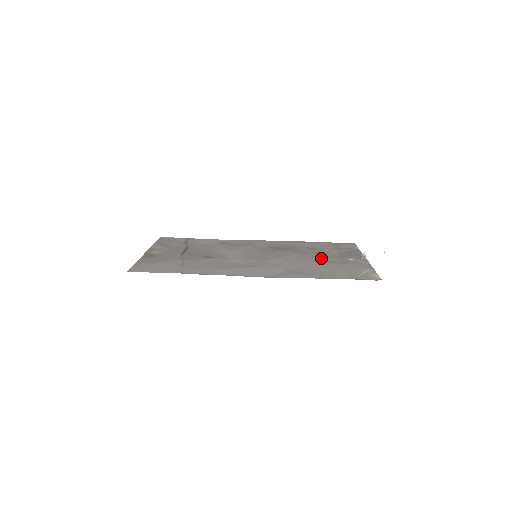
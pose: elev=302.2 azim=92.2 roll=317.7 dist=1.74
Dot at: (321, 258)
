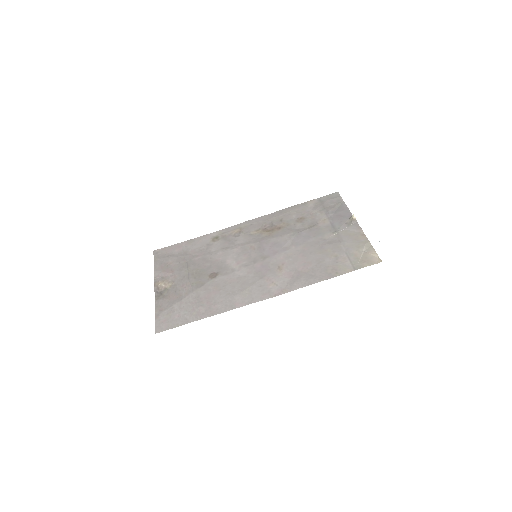
Dot at: (316, 238)
